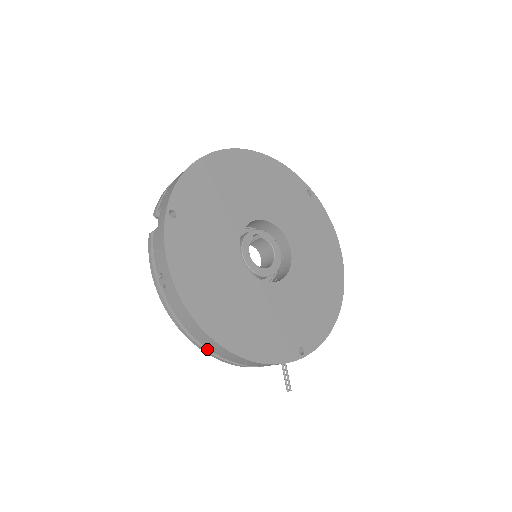
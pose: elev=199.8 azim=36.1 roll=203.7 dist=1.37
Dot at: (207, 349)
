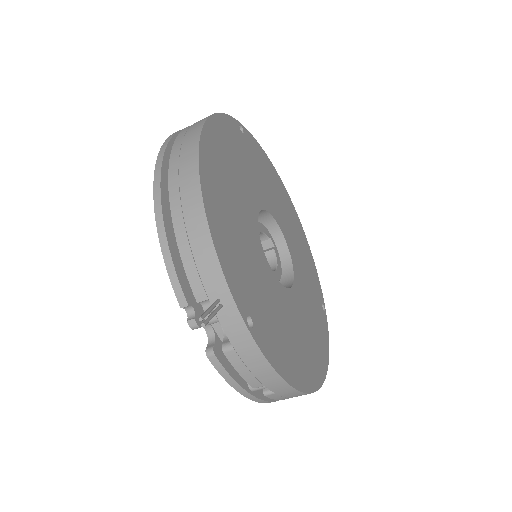
Dot at: (162, 192)
